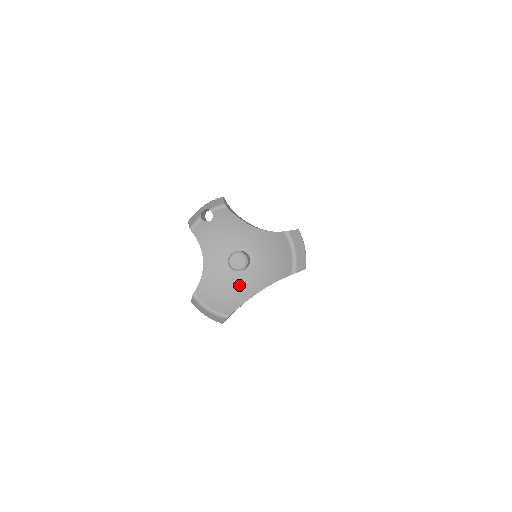
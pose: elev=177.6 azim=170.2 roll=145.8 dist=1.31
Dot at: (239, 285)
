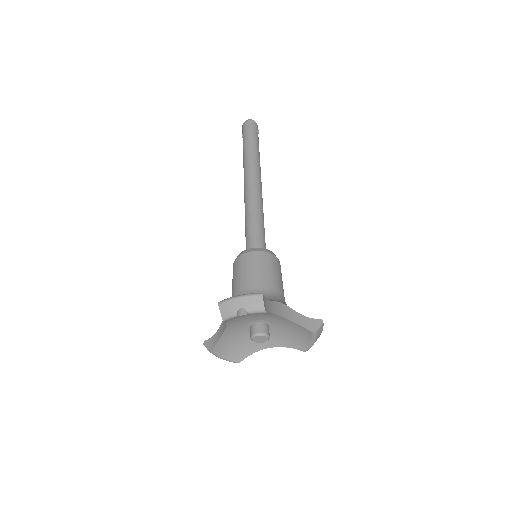
Dot at: occluded
